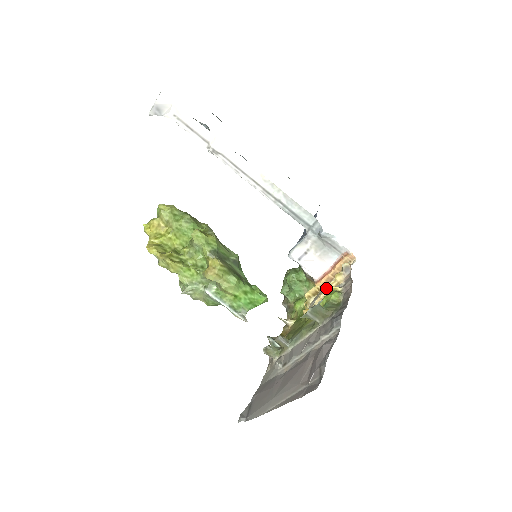
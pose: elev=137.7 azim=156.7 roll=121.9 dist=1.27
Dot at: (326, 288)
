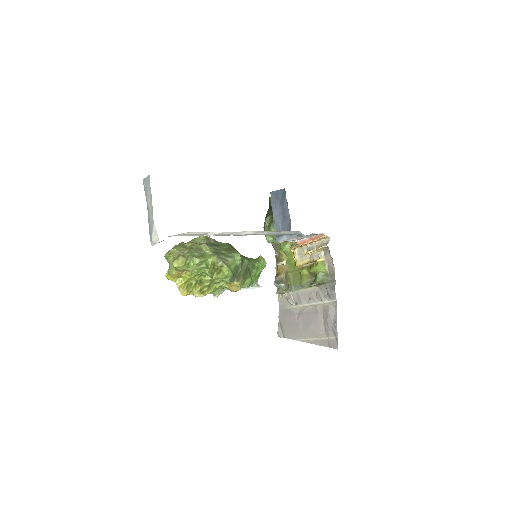
Dot at: (310, 253)
